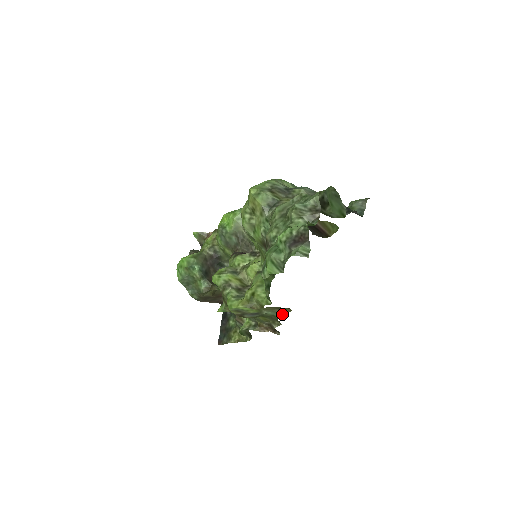
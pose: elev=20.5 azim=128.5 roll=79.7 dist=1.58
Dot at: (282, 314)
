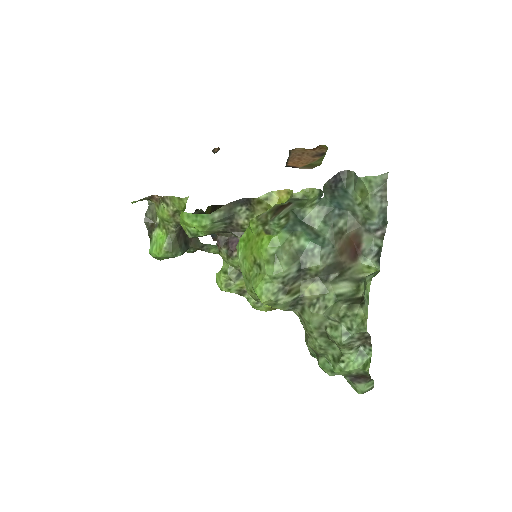
Dot at: occluded
